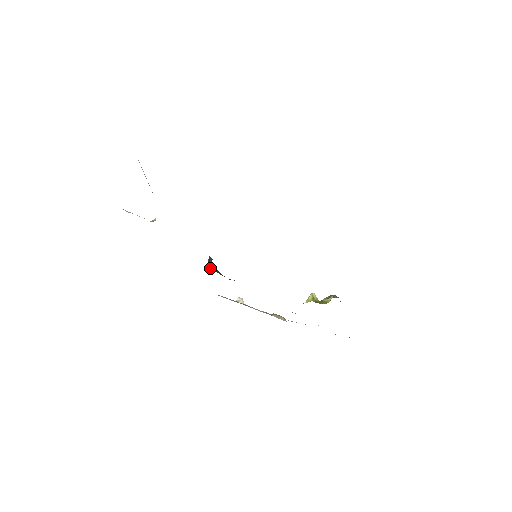
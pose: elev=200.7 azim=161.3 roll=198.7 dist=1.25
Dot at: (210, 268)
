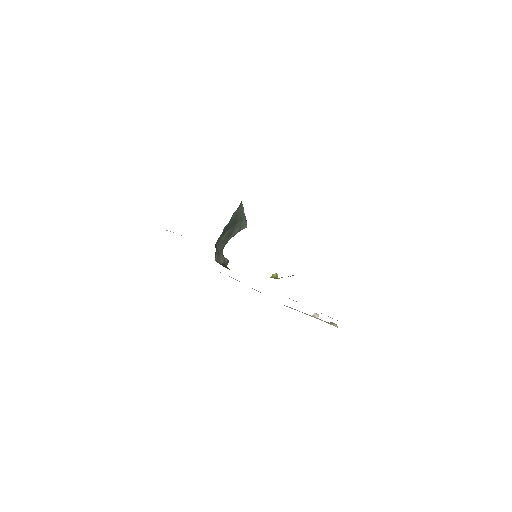
Dot at: occluded
